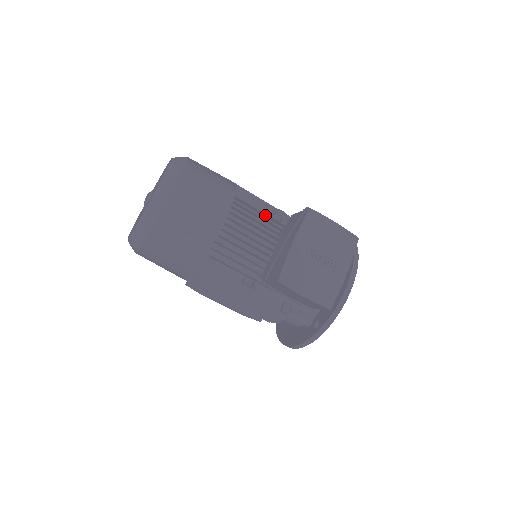
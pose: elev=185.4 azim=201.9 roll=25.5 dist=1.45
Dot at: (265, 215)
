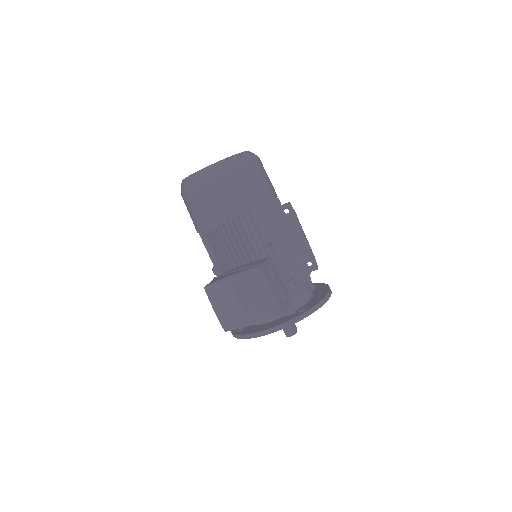
Dot at: (261, 240)
